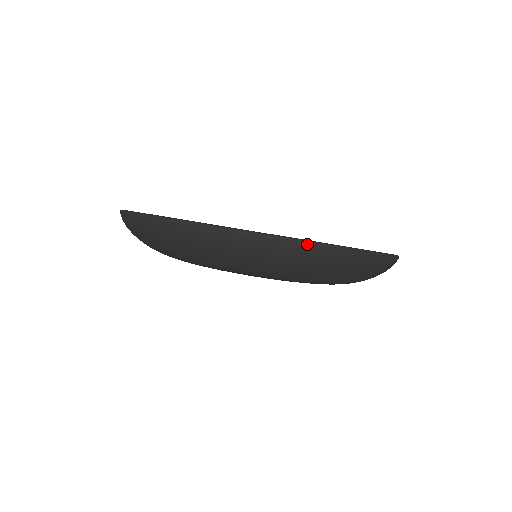
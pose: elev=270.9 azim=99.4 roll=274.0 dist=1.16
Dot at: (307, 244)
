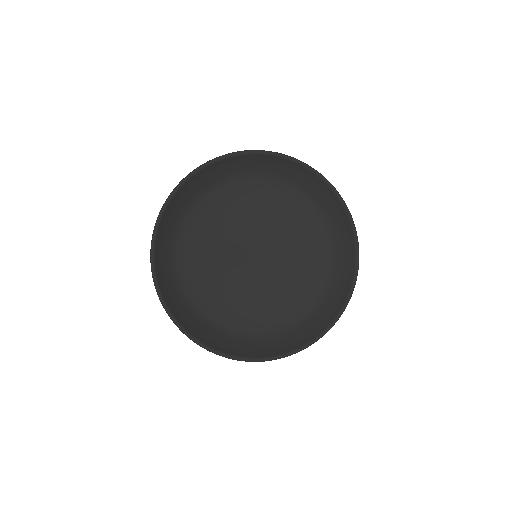
Dot at: occluded
